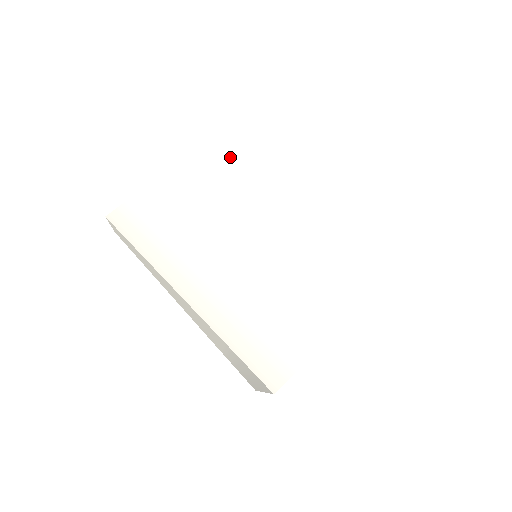
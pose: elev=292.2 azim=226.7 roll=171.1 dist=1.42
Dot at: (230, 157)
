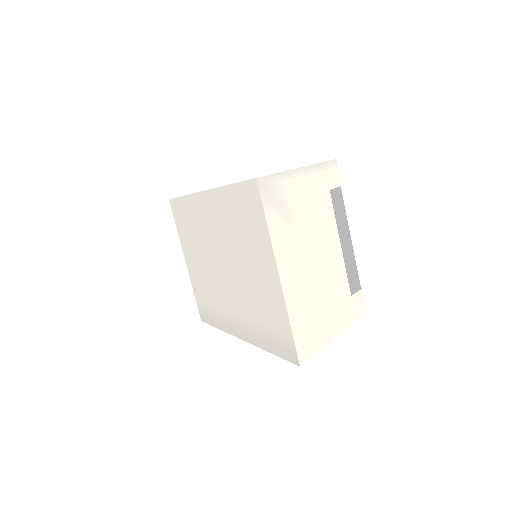
Dot at: (185, 226)
